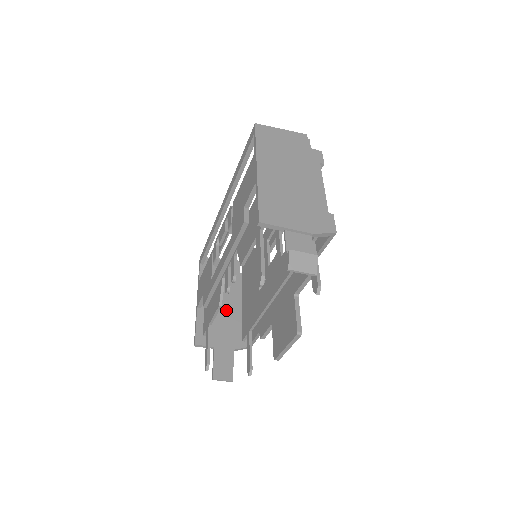
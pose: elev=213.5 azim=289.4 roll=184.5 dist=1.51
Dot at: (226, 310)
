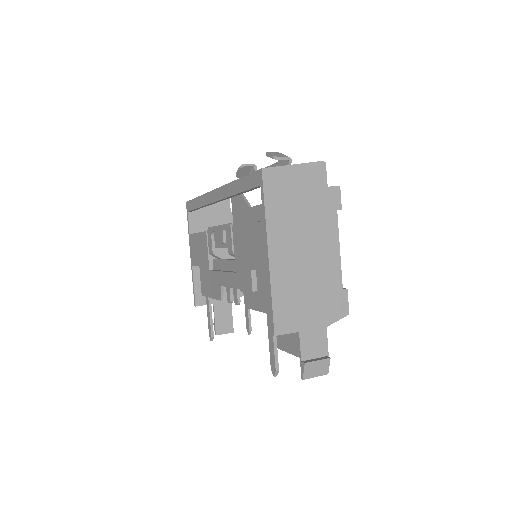
Dot at: occluded
